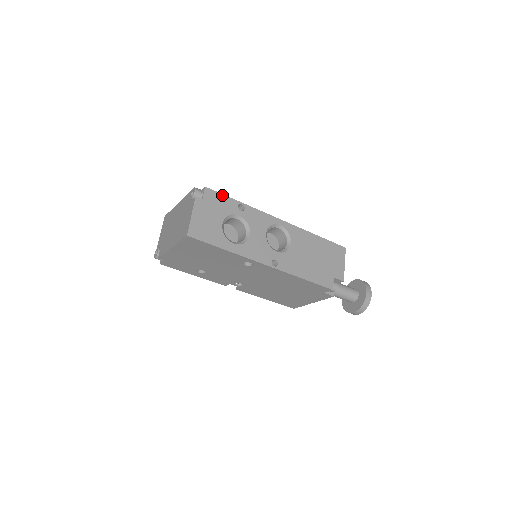
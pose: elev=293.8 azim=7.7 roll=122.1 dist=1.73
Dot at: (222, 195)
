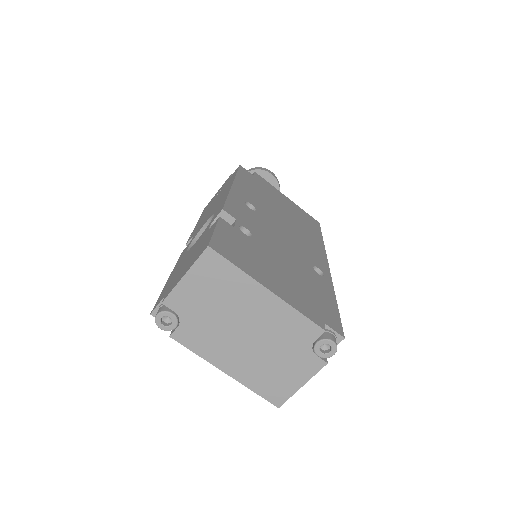
Dot at: (339, 320)
